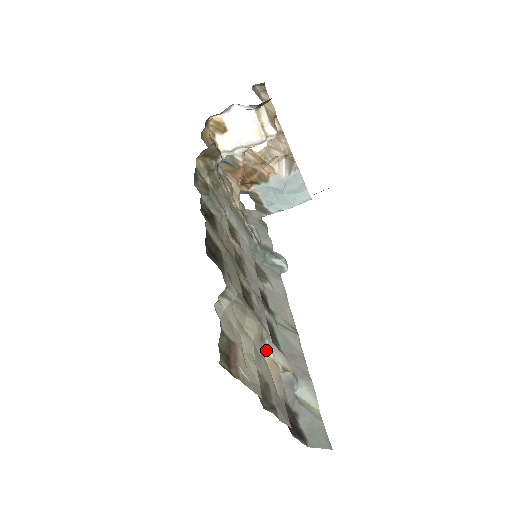
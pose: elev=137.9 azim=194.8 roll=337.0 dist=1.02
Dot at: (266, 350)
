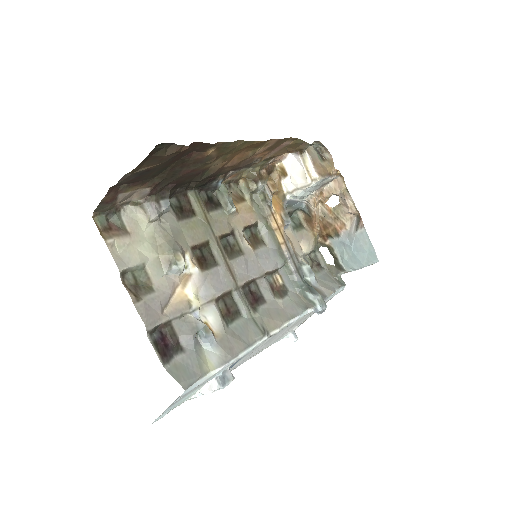
Dot at: (187, 290)
